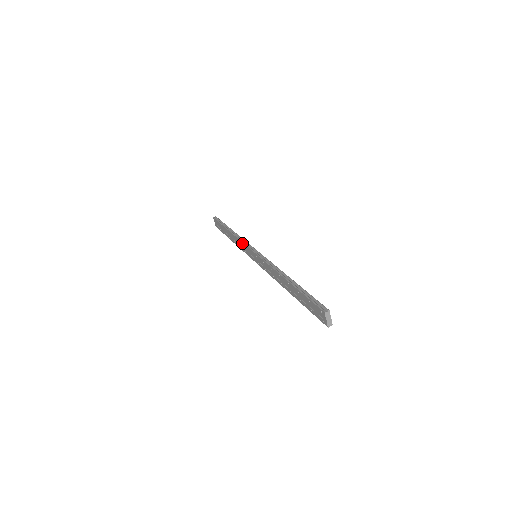
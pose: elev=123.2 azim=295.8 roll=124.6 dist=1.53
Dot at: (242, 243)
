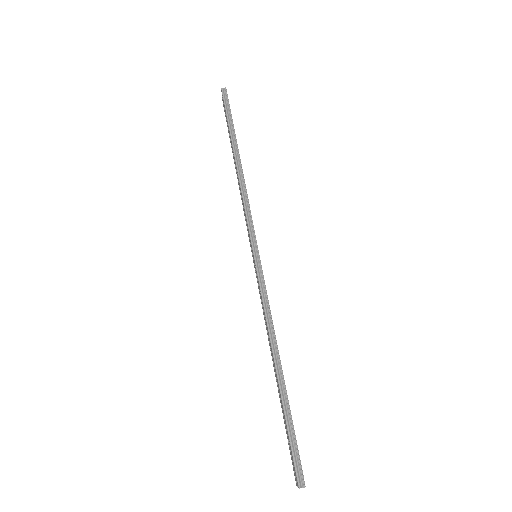
Dot at: (245, 213)
